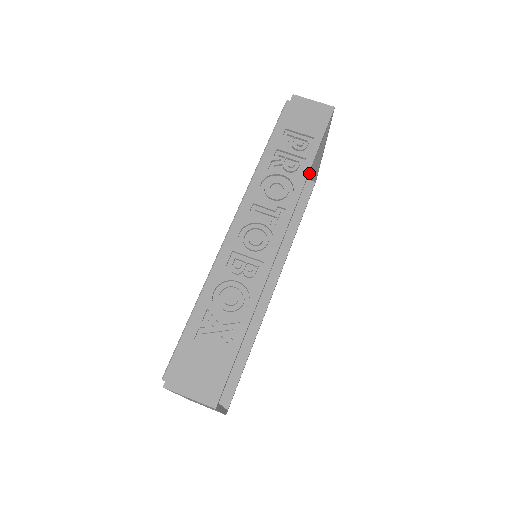
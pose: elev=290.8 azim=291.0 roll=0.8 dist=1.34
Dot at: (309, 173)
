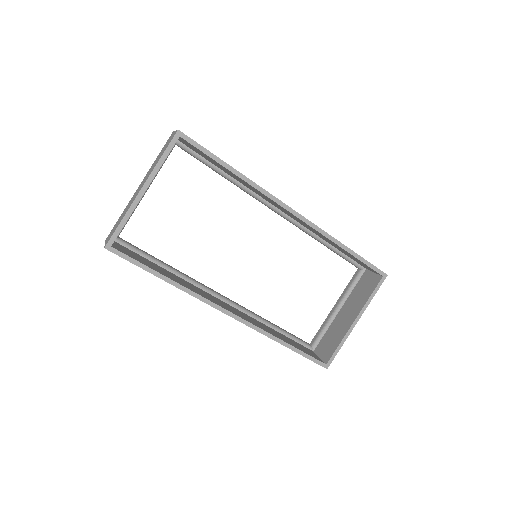
Dot at: (329, 351)
